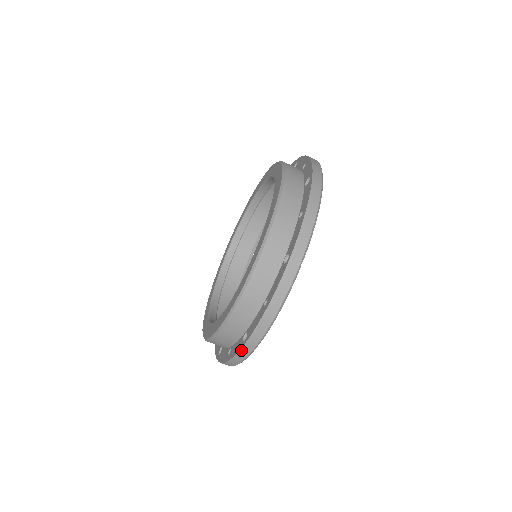
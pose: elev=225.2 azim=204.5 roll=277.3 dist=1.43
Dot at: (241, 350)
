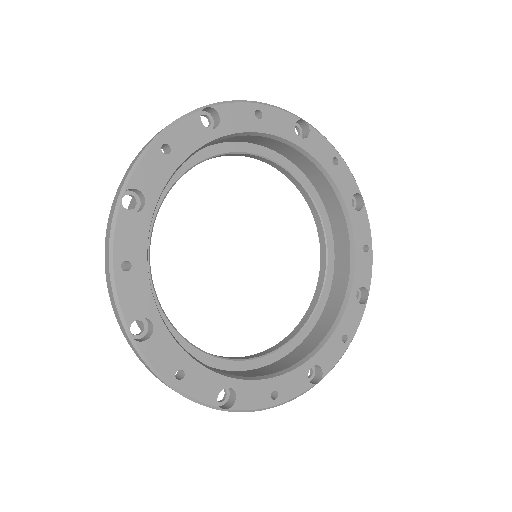
Dot at: (112, 209)
